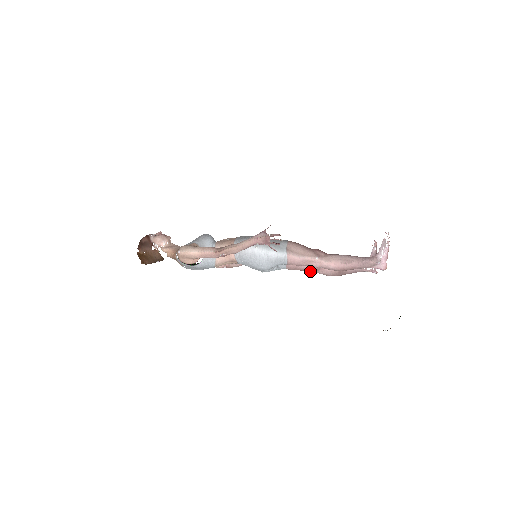
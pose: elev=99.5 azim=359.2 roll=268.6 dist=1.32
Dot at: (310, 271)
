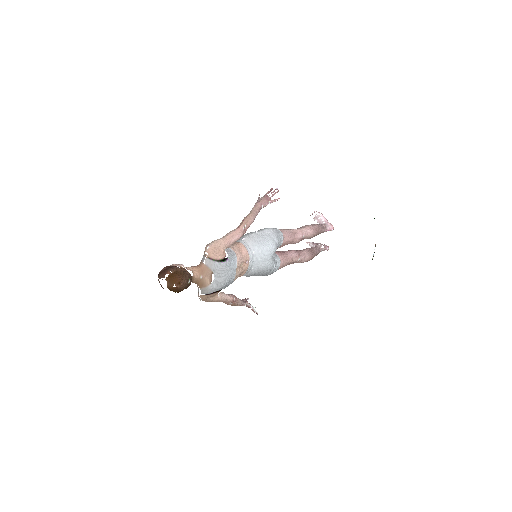
Dot at: (295, 259)
